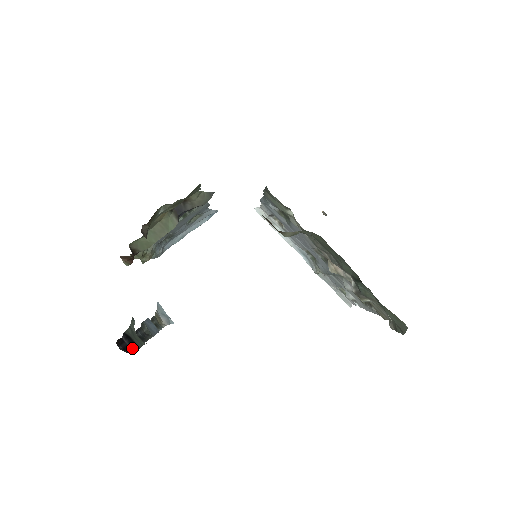
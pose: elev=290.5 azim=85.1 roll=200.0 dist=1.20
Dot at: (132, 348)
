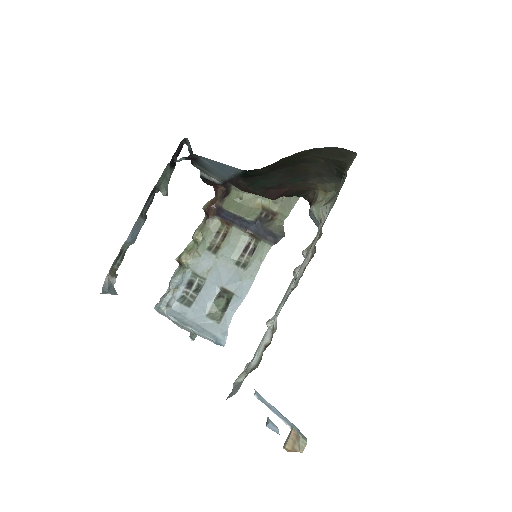
Dot at: (173, 156)
